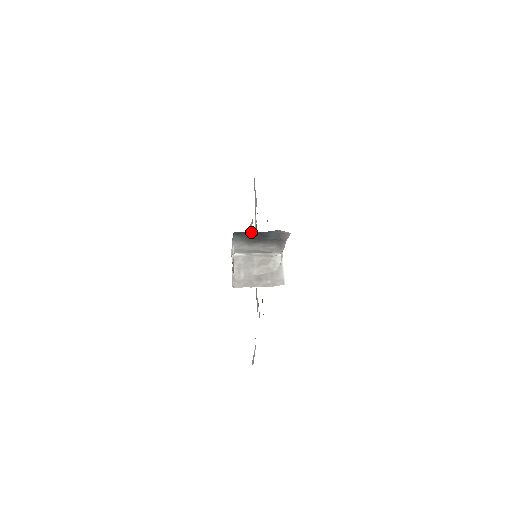
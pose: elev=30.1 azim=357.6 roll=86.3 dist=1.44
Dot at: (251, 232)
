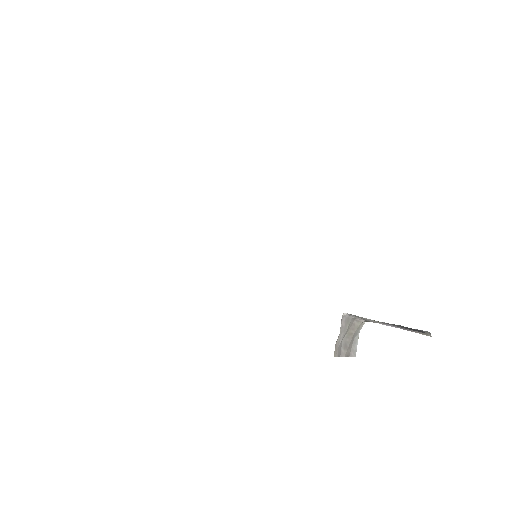
Dot at: occluded
